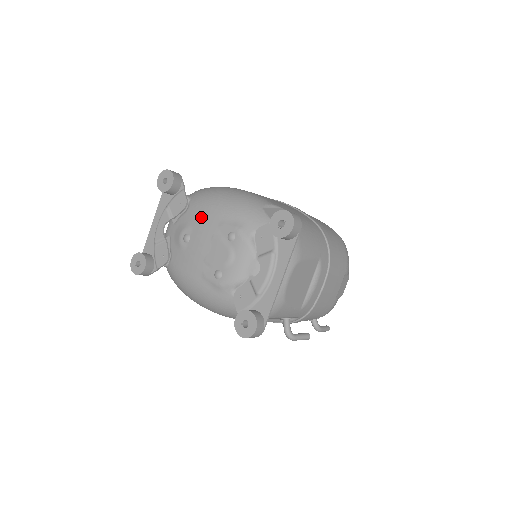
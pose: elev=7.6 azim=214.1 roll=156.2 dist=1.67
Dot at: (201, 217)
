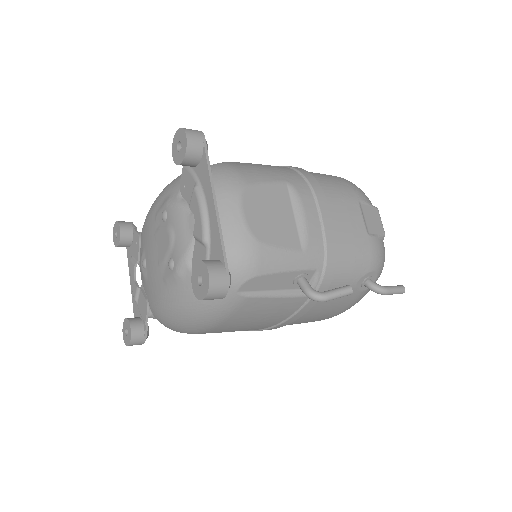
Dot at: (145, 231)
